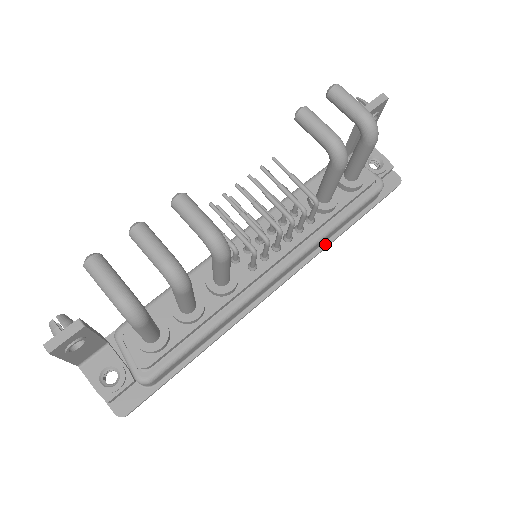
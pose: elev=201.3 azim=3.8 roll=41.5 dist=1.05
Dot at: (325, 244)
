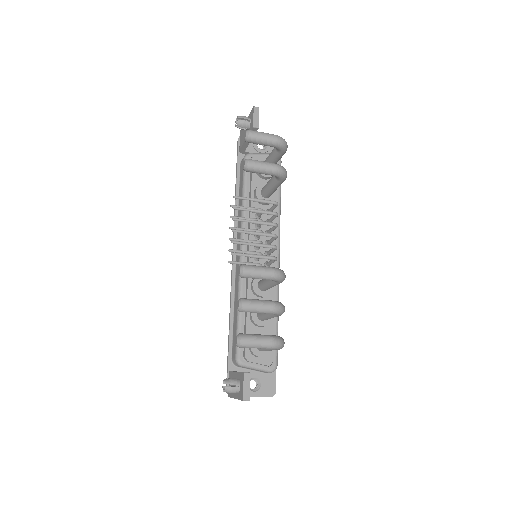
Dot at: occluded
